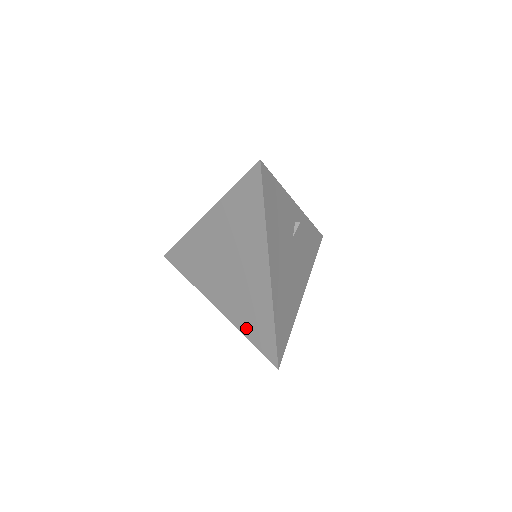
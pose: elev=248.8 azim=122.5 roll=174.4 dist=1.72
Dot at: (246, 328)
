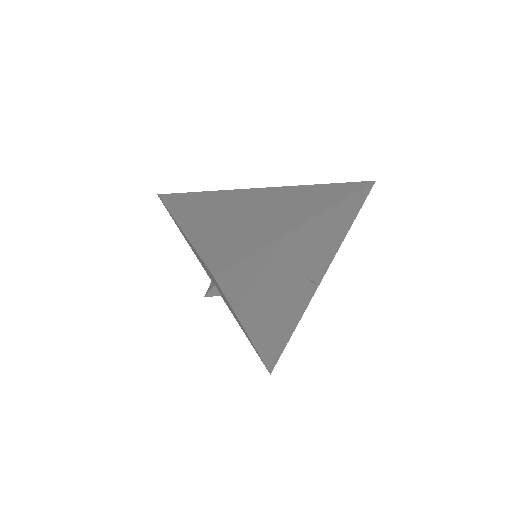
Dot at: (208, 242)
